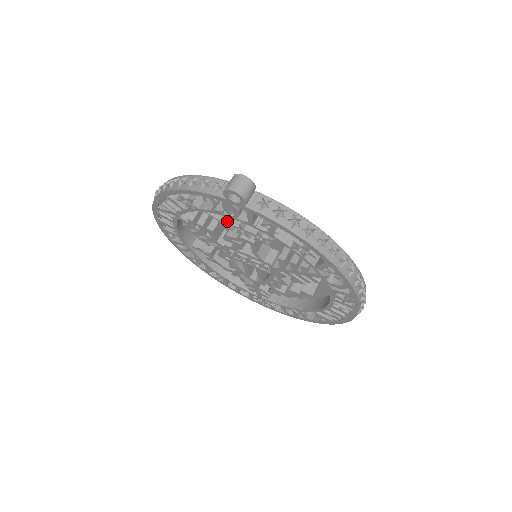
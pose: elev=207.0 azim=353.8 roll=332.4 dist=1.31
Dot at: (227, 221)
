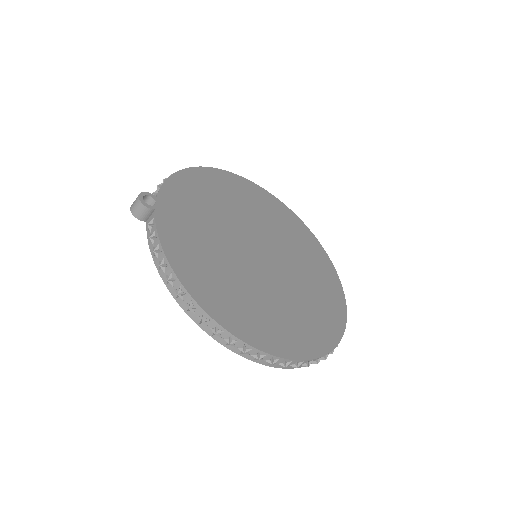
Dot at: occluded
